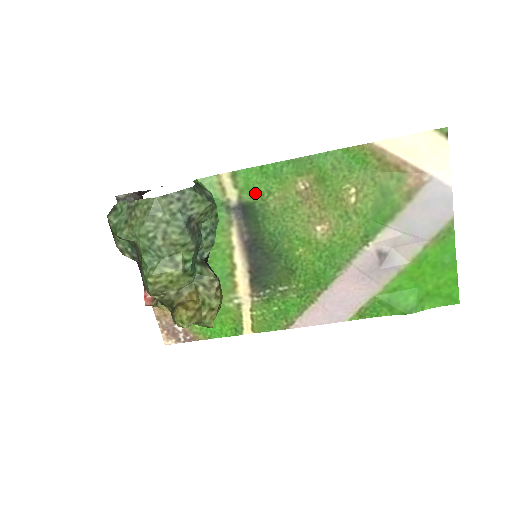
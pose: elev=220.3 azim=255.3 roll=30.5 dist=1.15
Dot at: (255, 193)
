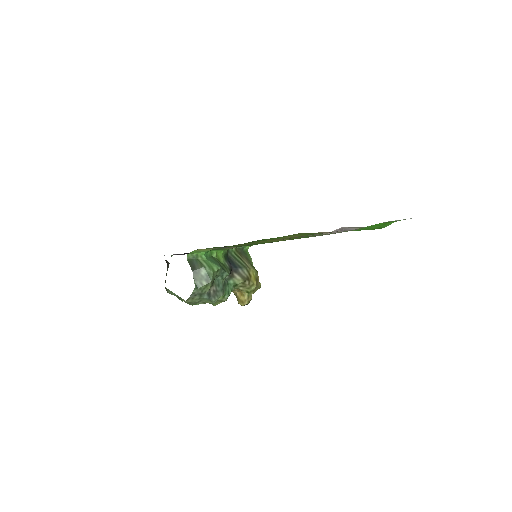
Dot at: occluded
